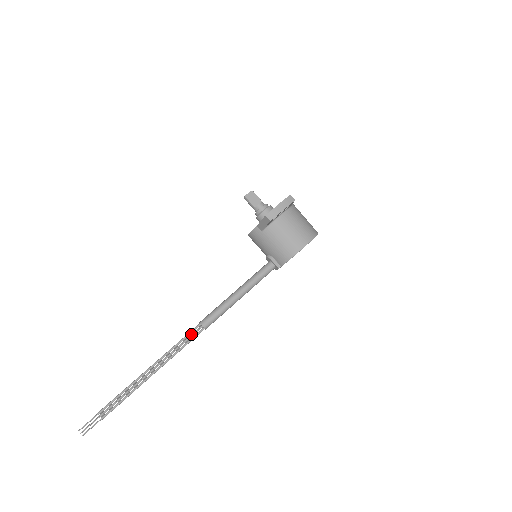
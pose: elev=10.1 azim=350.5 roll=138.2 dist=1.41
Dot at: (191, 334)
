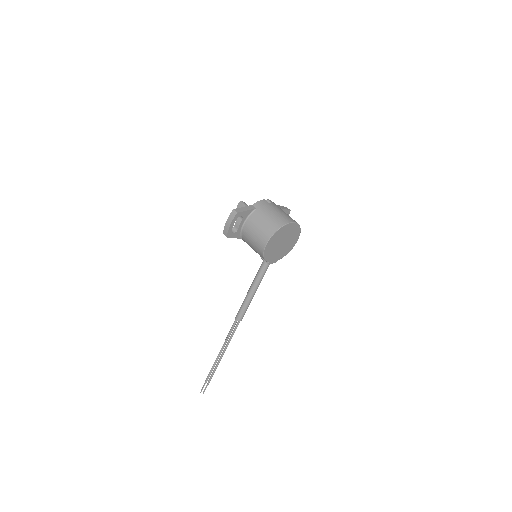
Dot at: (232, 326)
